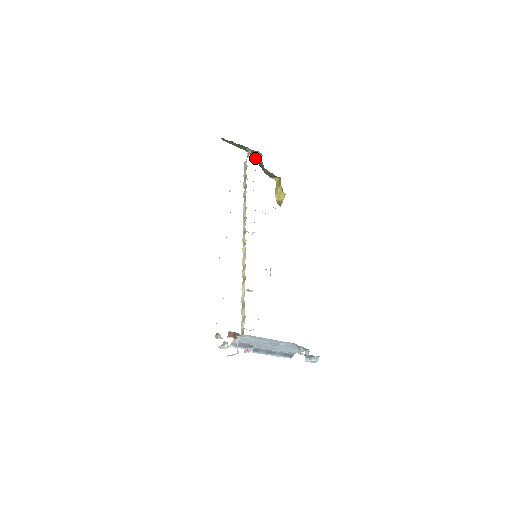
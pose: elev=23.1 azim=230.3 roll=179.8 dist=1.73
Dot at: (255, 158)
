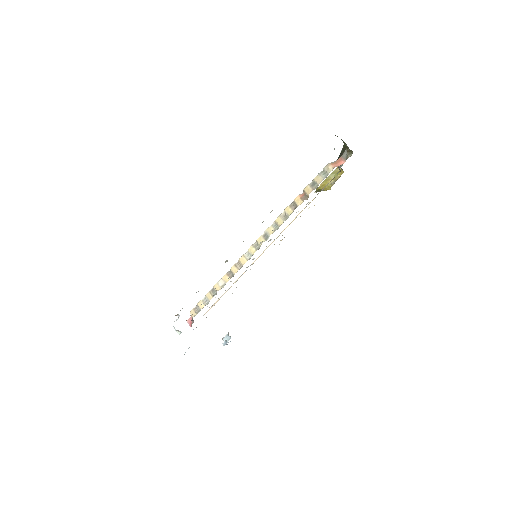
Dot at: (344, 149)
